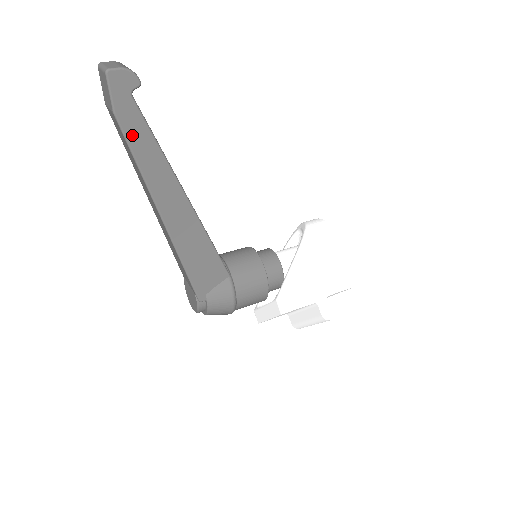
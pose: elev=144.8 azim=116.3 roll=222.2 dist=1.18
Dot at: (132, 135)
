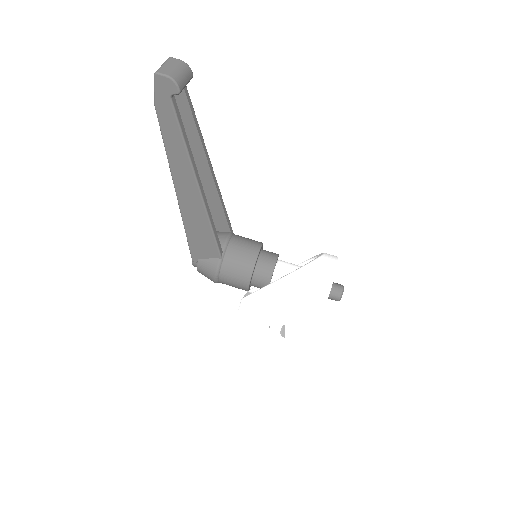
Dot at: (165, 126)
